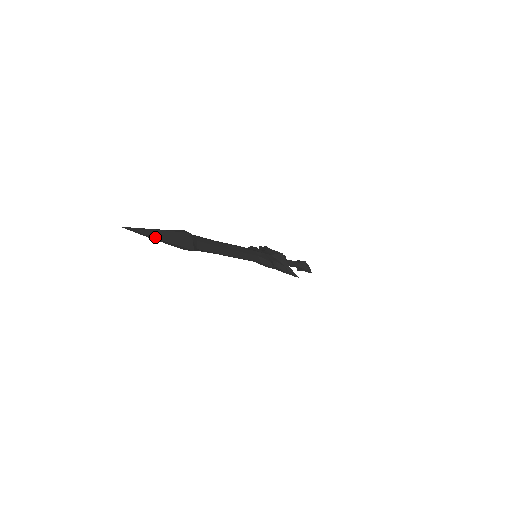
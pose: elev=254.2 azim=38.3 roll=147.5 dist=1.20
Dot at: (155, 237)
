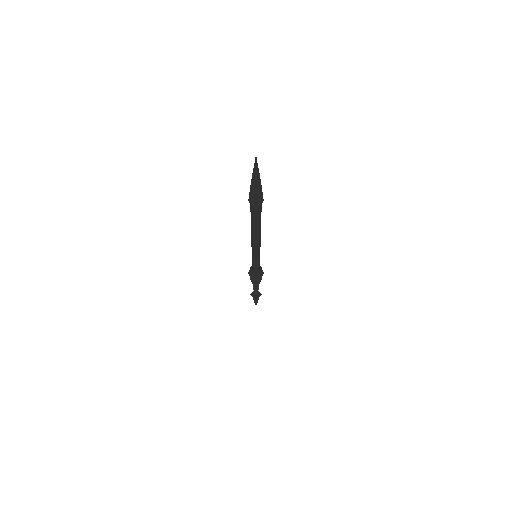
Dot at: (256, 180)
